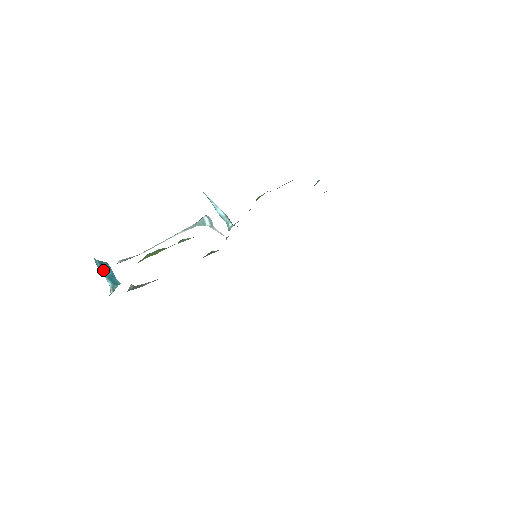
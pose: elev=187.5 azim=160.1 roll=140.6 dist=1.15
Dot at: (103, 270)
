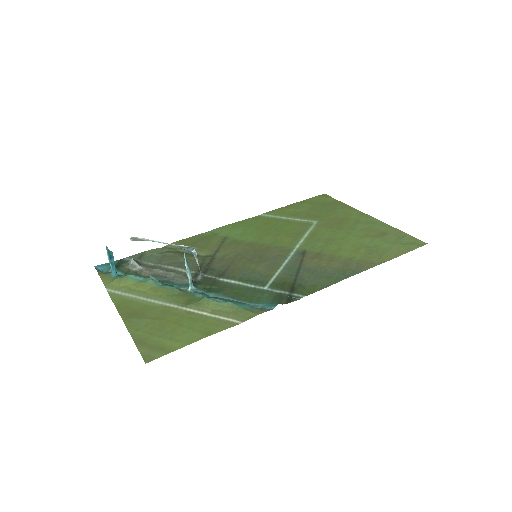
Dot at: (109, 257)
